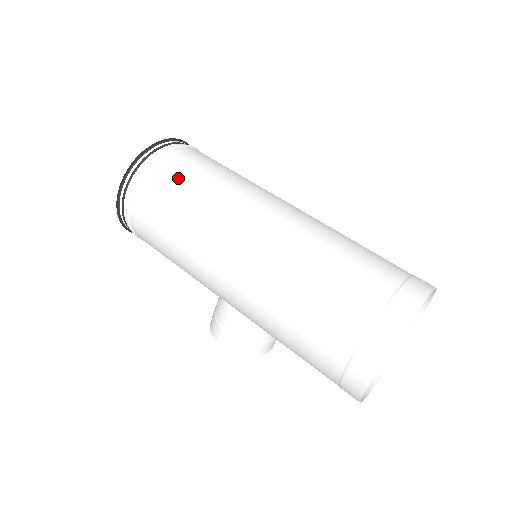
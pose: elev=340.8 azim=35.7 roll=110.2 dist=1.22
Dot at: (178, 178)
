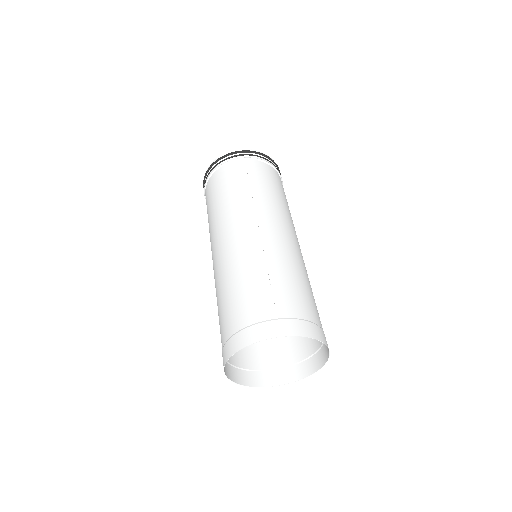
Dot at: (221, 185)
